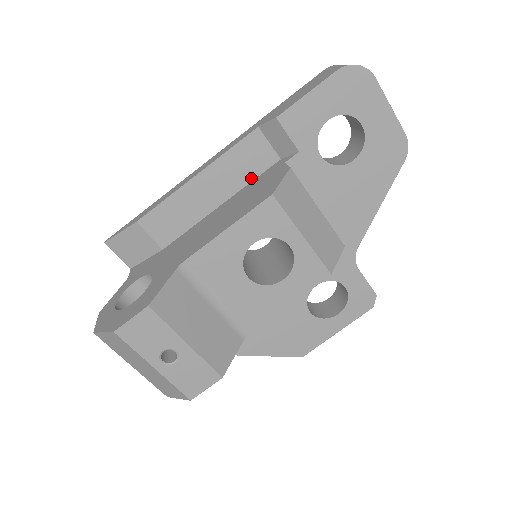
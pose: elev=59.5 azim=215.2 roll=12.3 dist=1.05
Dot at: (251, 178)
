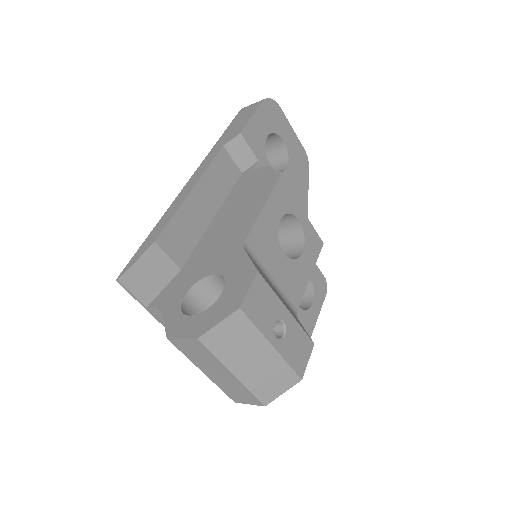
Dot at: (228, 190)
